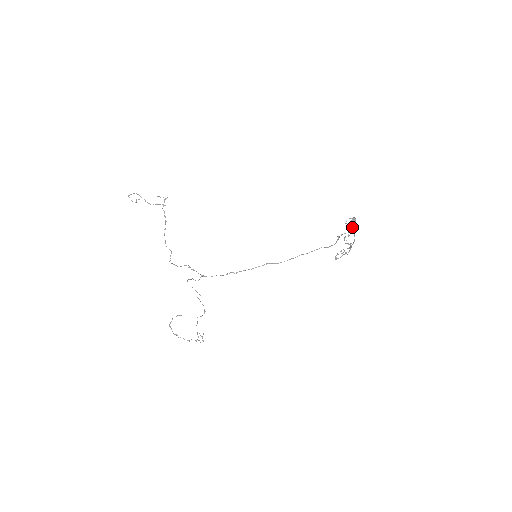
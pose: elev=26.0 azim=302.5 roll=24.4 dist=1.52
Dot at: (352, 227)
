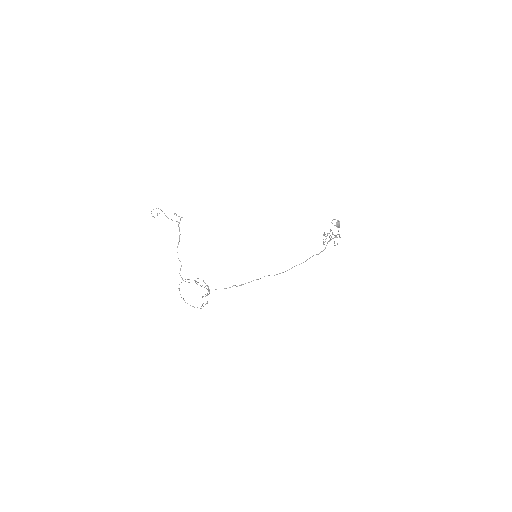
Dot at: (337, 227)
